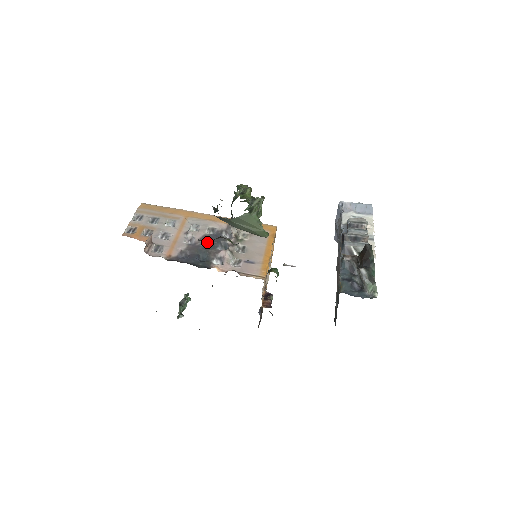
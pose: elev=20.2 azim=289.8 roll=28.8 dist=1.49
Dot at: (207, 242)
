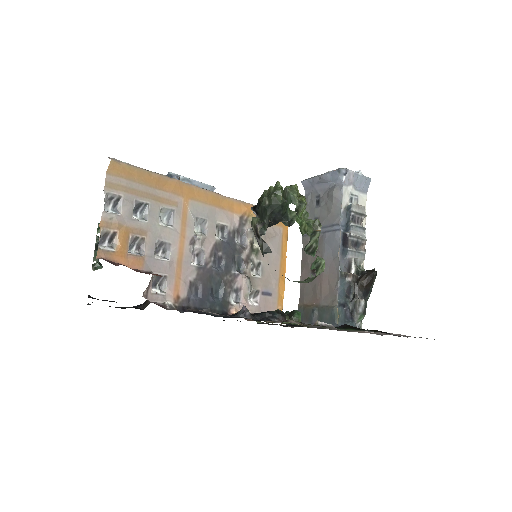
Dot at: (219, 258)
